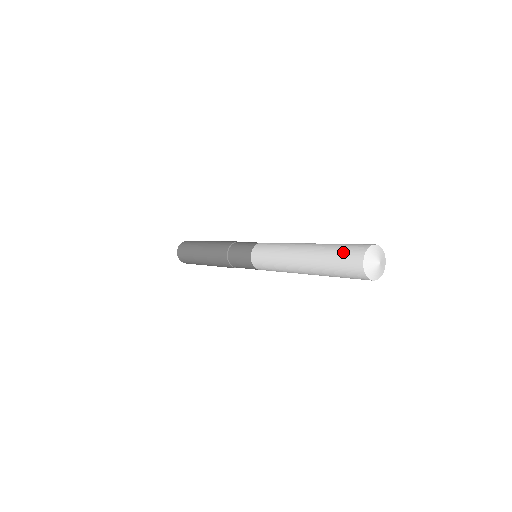
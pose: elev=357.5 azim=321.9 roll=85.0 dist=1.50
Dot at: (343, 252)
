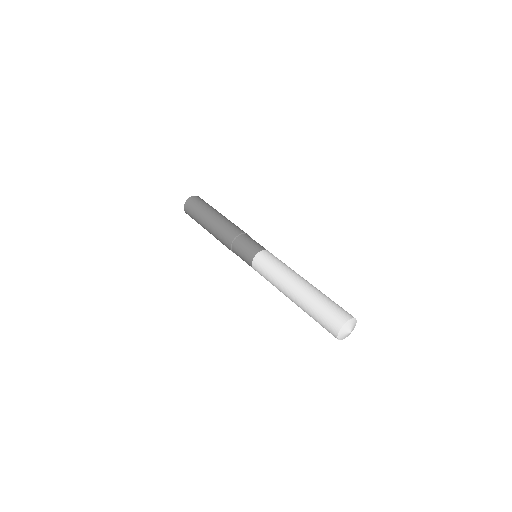
Dot at: (334, 307)
